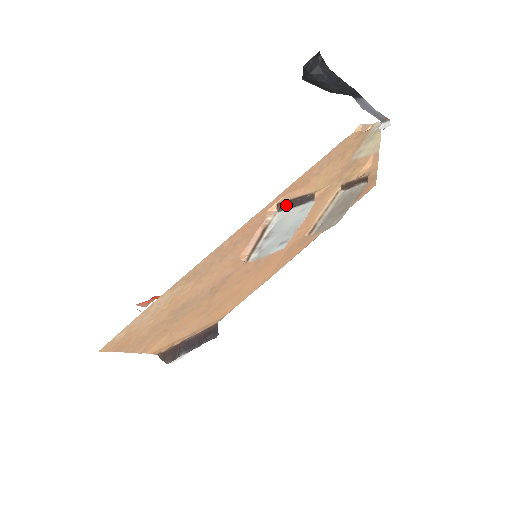
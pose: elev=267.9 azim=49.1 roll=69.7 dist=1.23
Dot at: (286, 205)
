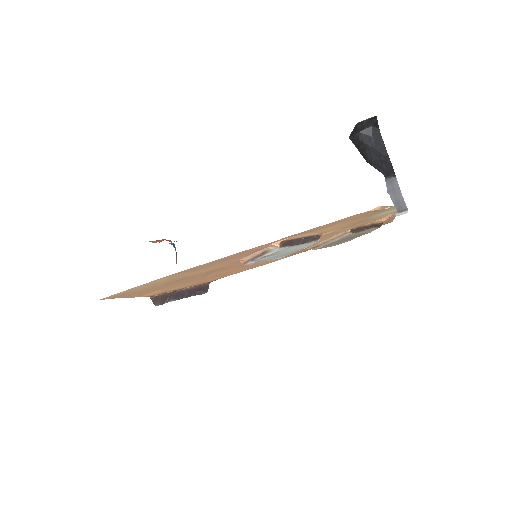
Dot at: (289, 242)
